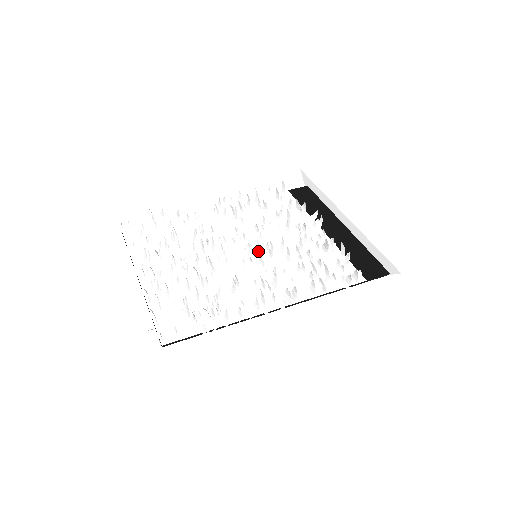
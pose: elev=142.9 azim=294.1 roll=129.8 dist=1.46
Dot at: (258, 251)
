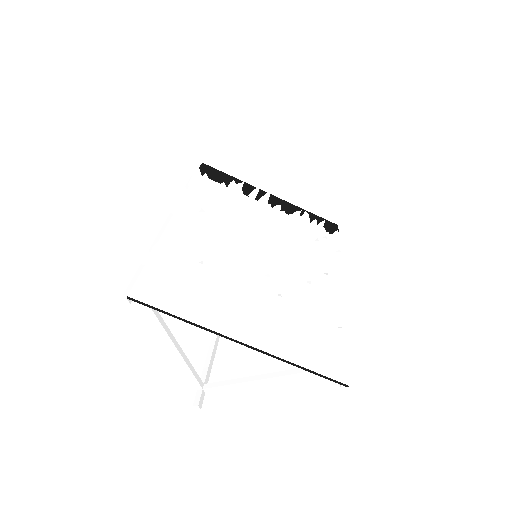
Dot at: occluded
